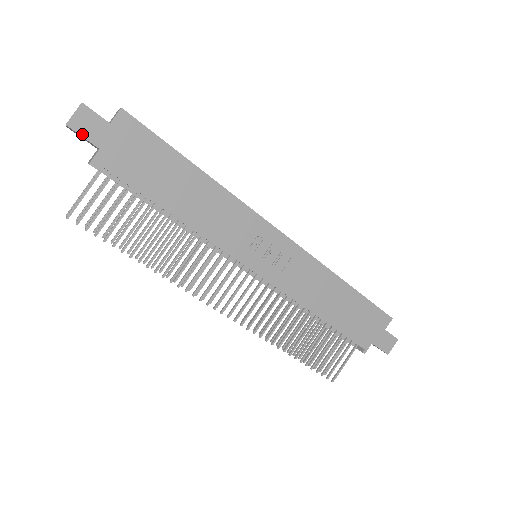
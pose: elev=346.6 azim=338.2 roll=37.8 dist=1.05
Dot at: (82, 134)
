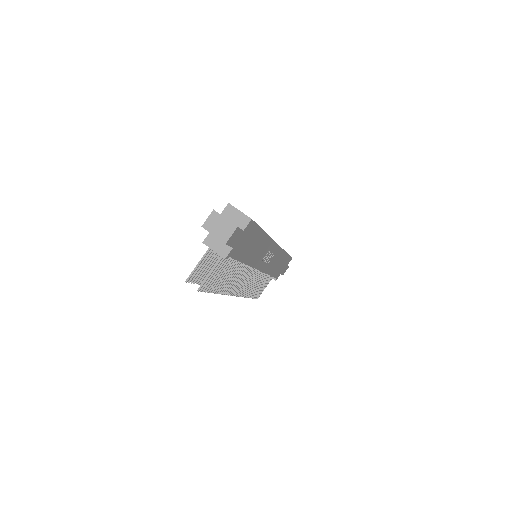
Dot at: (230, 244)
